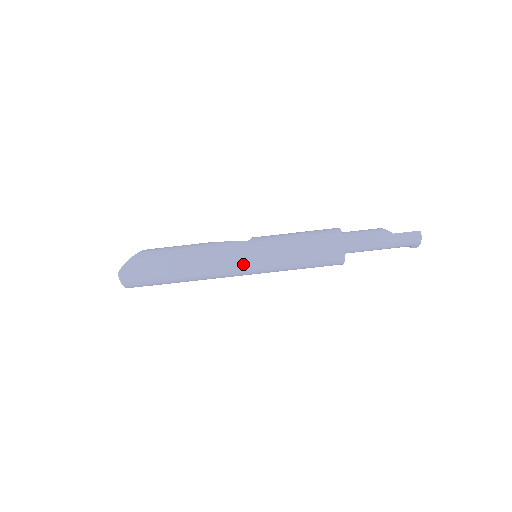
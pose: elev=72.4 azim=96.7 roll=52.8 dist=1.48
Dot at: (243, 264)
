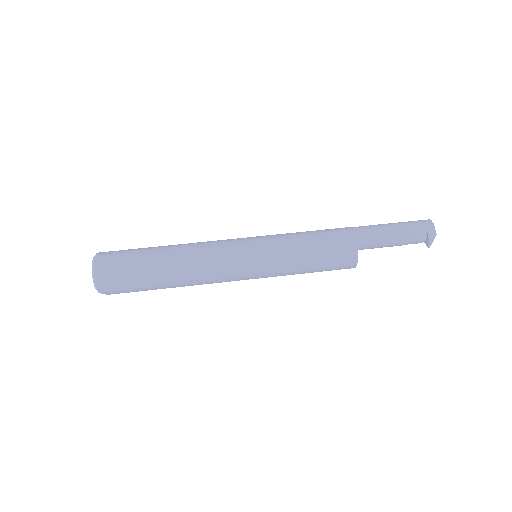
Dot at: (240, 240)
